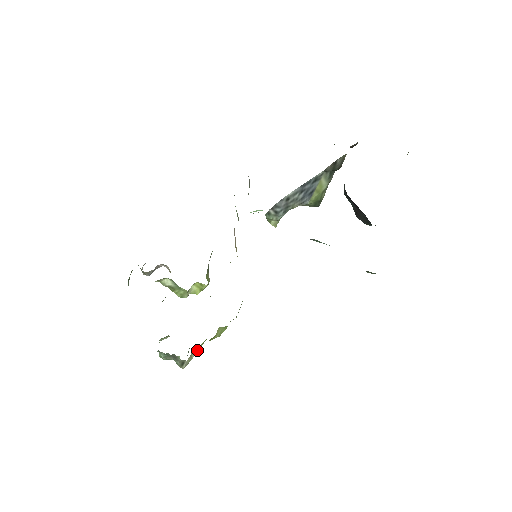
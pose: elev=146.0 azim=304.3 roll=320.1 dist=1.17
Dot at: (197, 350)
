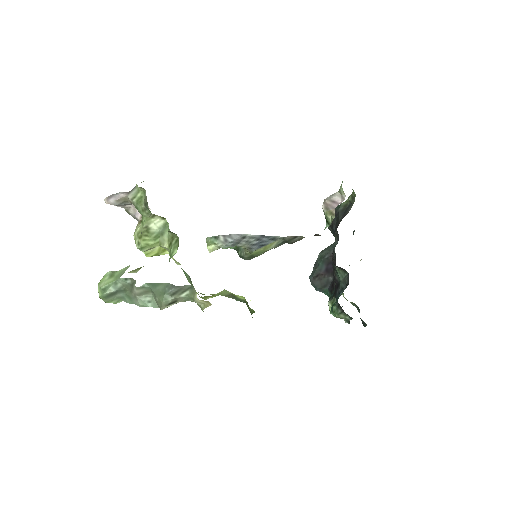
Dot at: occluded
